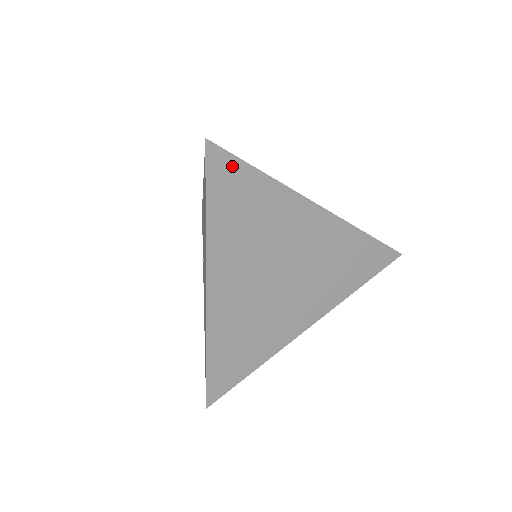
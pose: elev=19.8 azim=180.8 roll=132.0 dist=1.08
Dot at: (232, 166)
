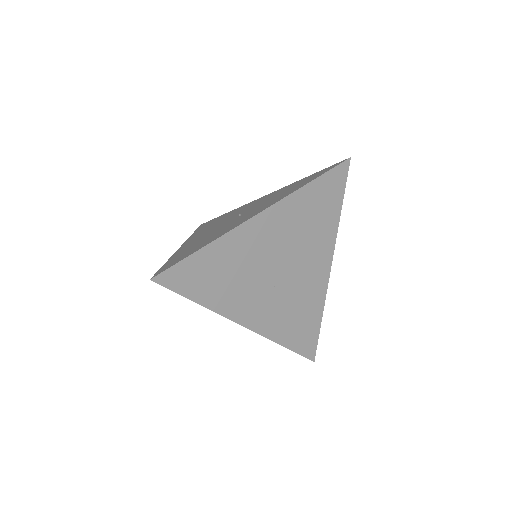
Dot at: (341, 184)
